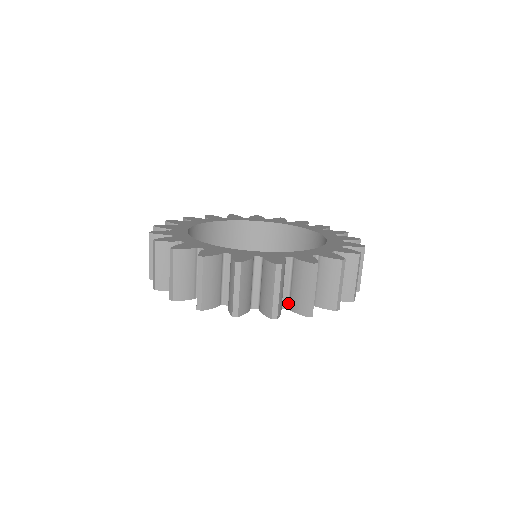
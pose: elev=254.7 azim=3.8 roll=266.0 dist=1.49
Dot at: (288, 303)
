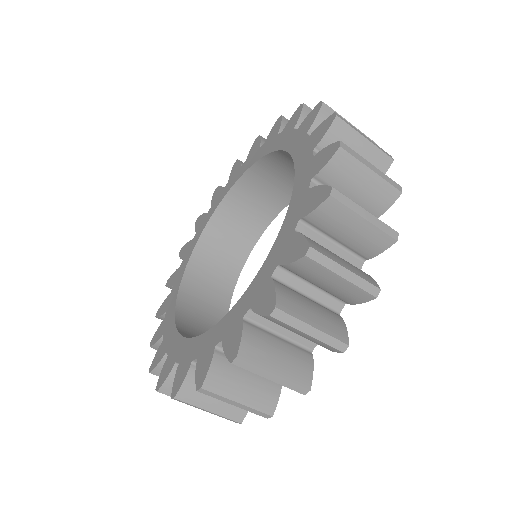
Dot at: occluded
